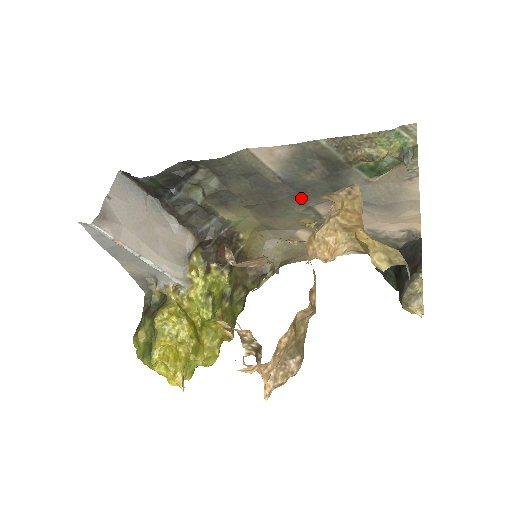
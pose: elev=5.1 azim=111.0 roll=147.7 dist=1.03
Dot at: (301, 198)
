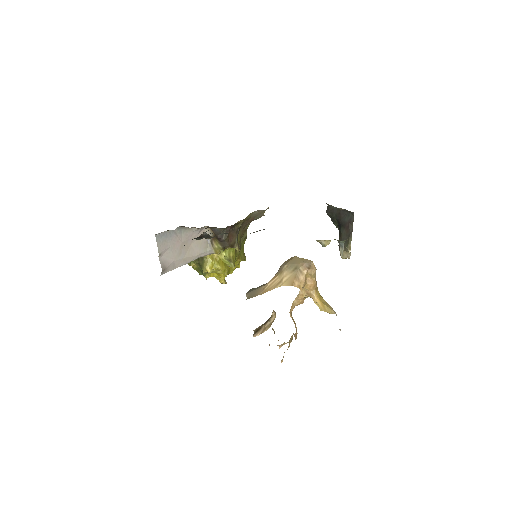
Dot at: occluded
